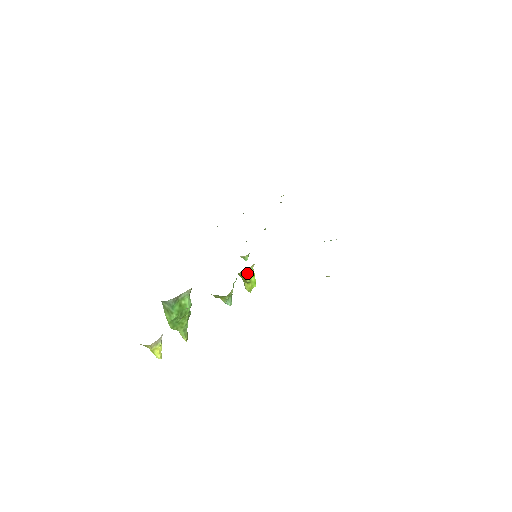
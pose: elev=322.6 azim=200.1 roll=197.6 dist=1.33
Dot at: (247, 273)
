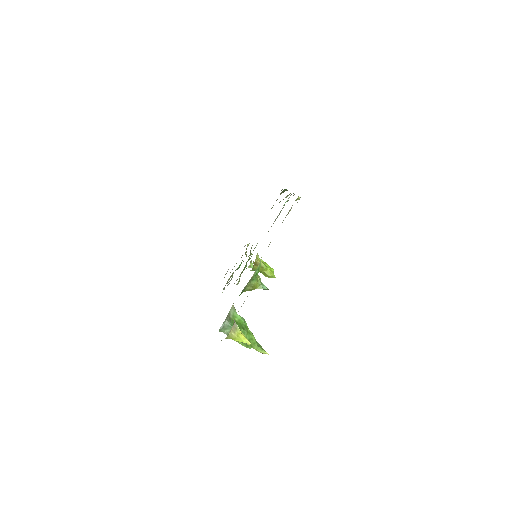
Dot at: (258, 261)
